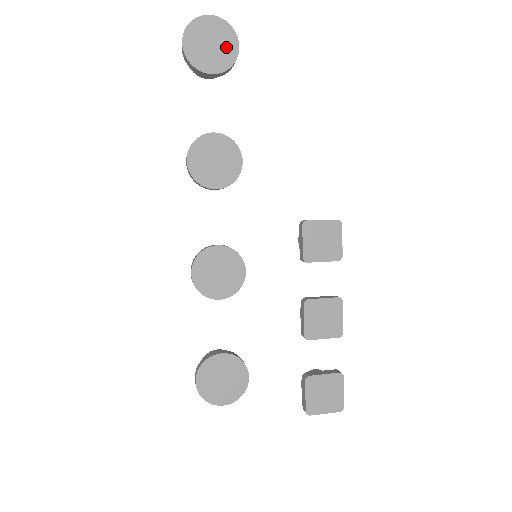
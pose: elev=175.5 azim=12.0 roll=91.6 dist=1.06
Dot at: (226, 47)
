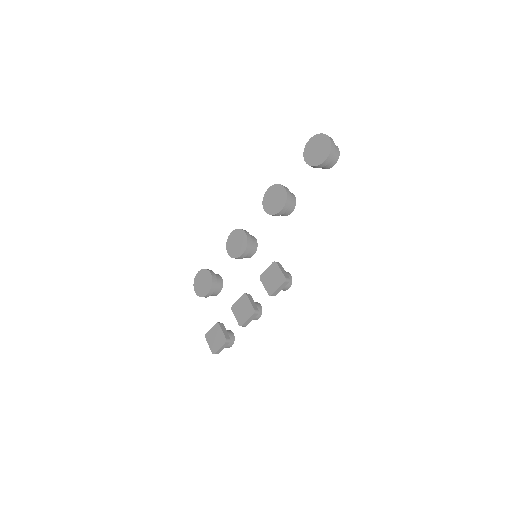
Dot at: (321, 156)
